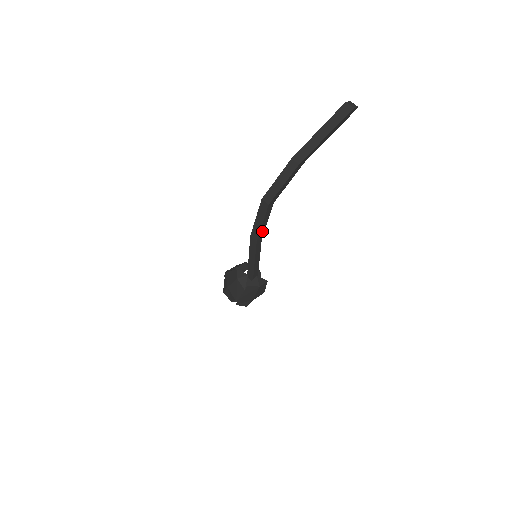
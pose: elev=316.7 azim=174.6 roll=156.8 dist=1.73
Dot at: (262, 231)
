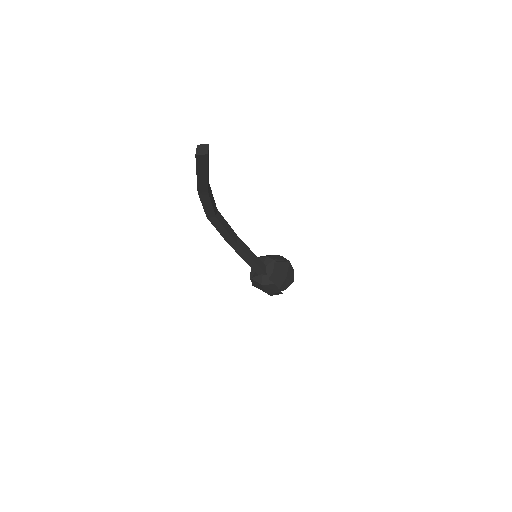
Dot at: (228, 237)
